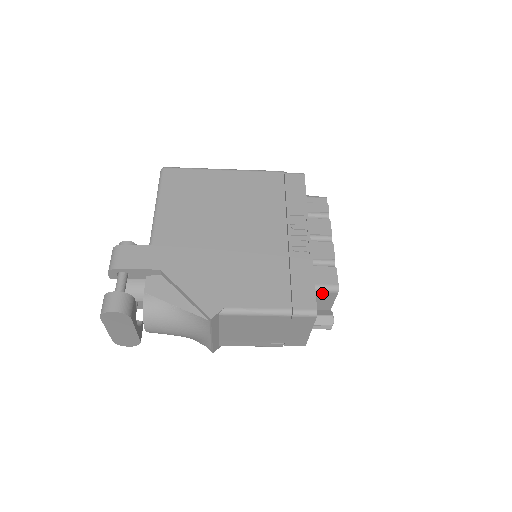
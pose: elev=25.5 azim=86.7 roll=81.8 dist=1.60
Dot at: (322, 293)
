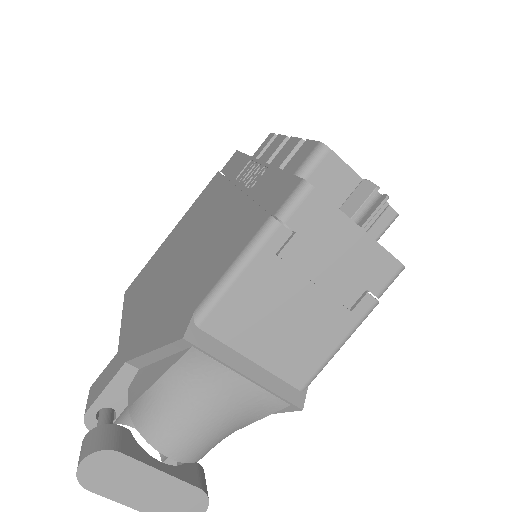
Dot at: (314, 173)
